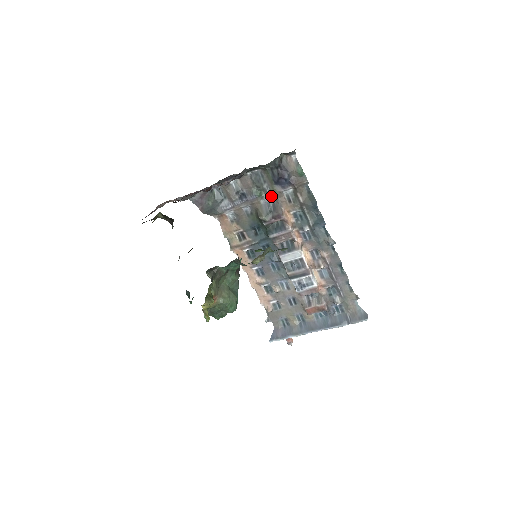
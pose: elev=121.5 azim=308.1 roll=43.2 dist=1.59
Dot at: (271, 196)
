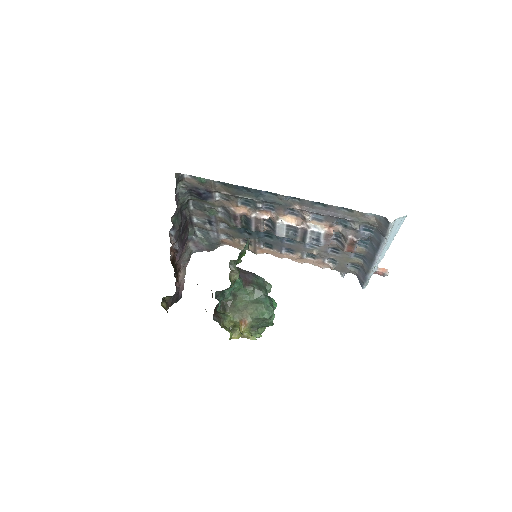
Dot at: (217, 208)
